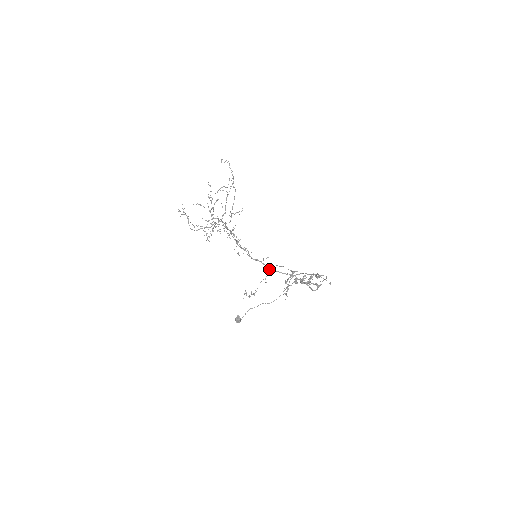
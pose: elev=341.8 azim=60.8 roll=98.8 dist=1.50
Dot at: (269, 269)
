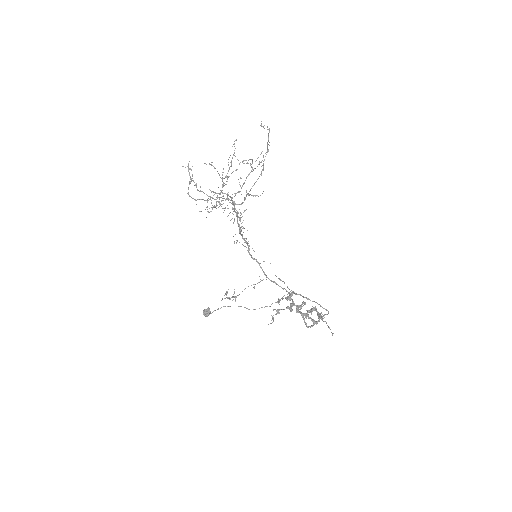
Dot at: (265, 275)
